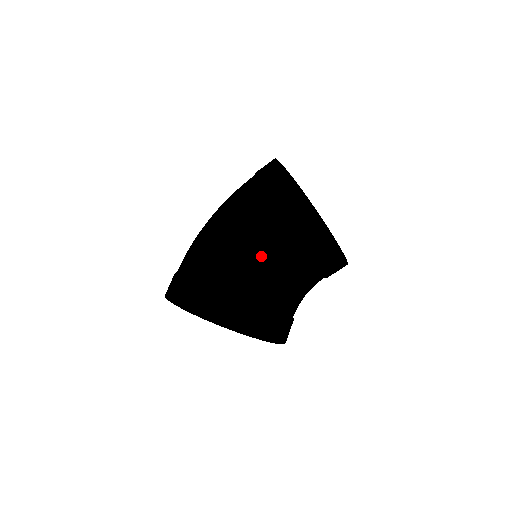
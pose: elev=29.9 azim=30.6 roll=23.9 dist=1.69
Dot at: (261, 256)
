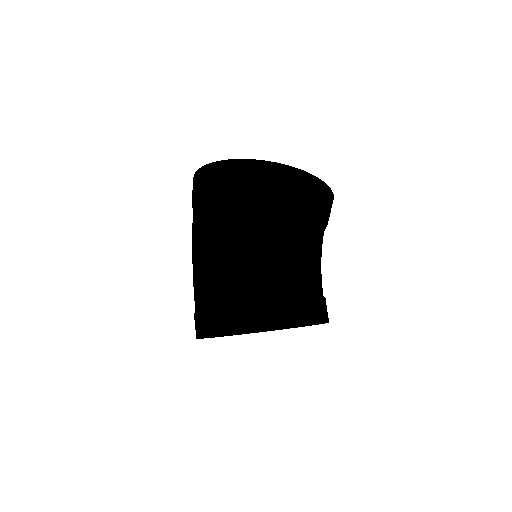
Dot at: (223, 267)
